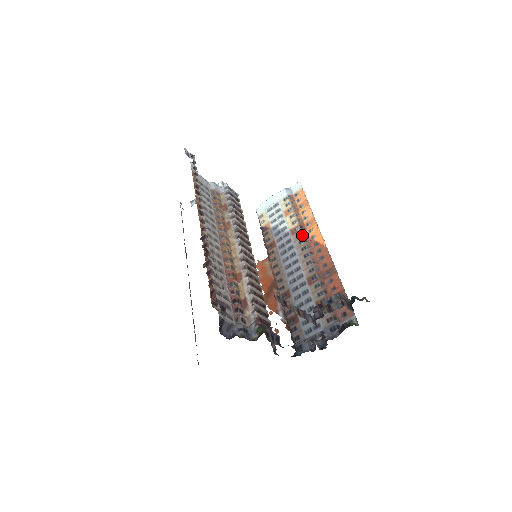
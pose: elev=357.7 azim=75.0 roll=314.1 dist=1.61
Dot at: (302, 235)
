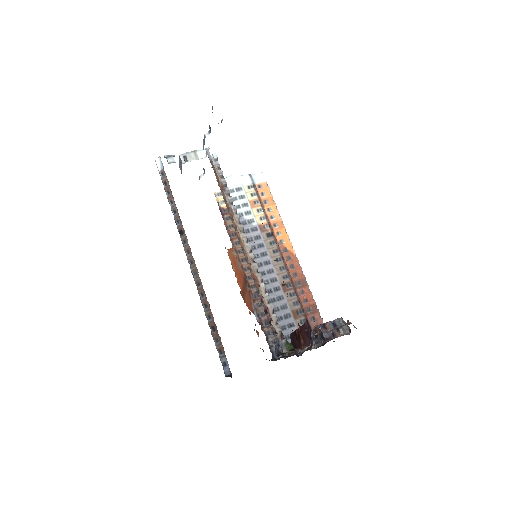
Dot at: (273, 236)
